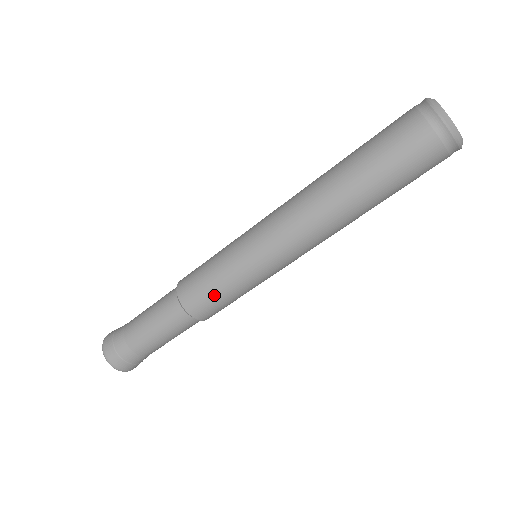
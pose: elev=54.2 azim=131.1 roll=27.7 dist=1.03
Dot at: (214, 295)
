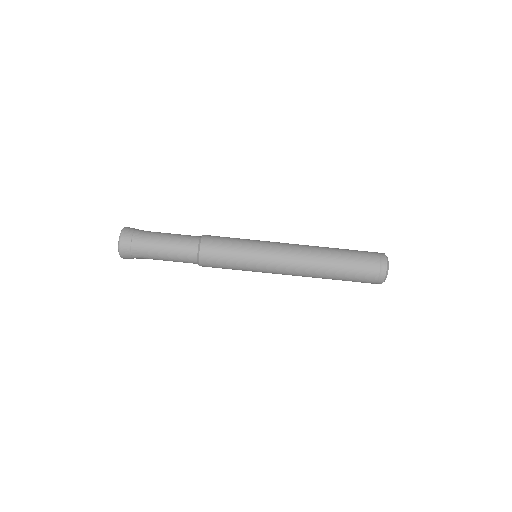
Dot at: (223, 258)
